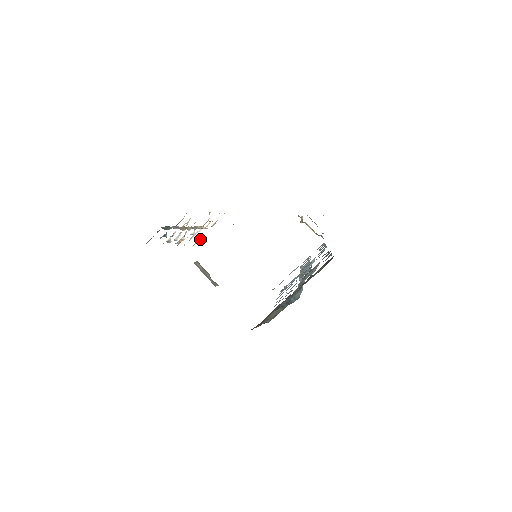
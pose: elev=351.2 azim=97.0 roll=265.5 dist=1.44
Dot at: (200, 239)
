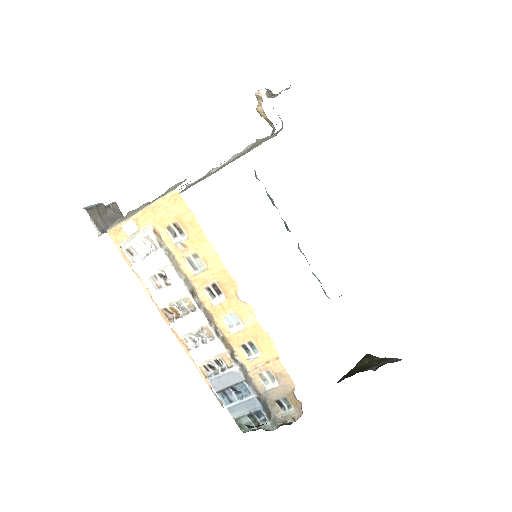
Dot at: (125, 226)
